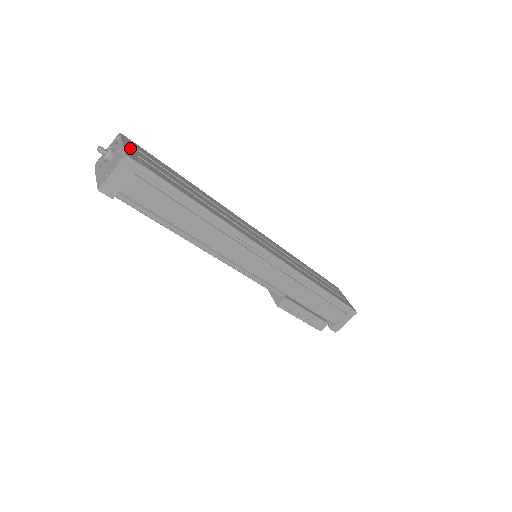
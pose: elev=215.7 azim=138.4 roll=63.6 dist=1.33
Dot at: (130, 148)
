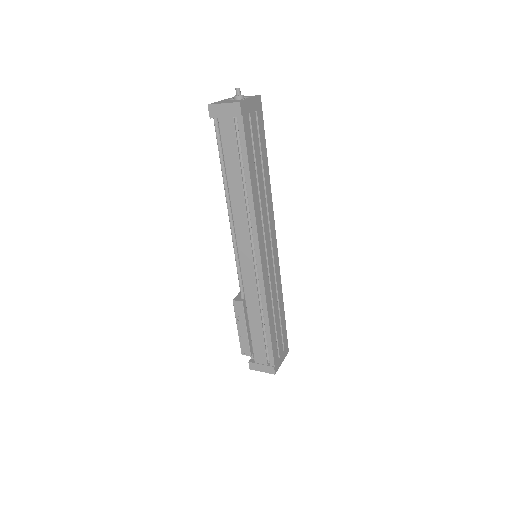
Dot at: (252, 106)
